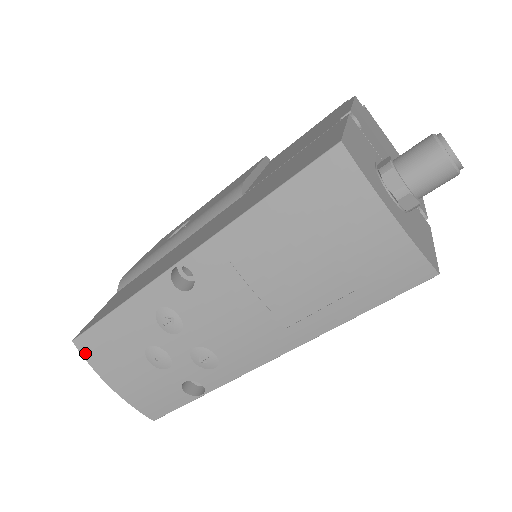
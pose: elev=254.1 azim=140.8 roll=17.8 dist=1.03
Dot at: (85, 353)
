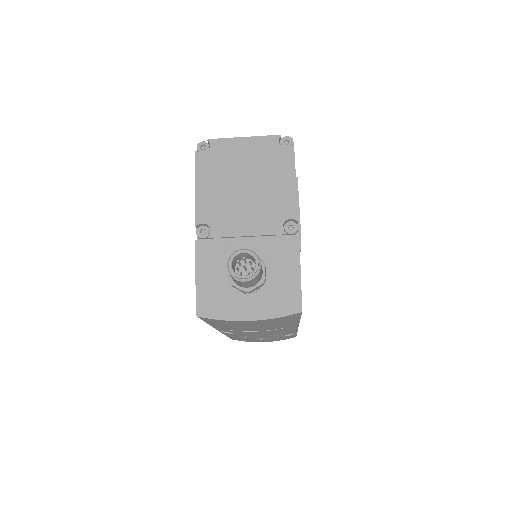
Dot at: occluded
